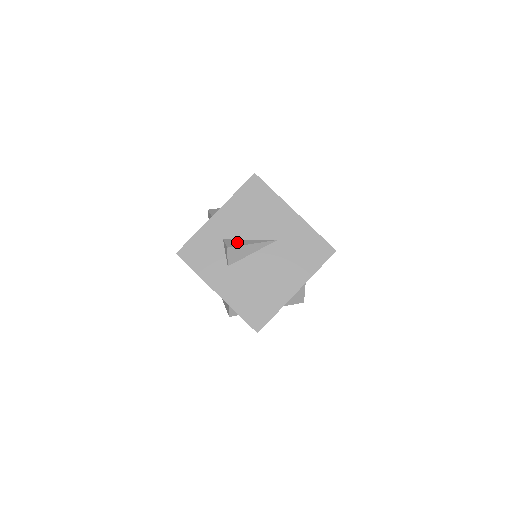
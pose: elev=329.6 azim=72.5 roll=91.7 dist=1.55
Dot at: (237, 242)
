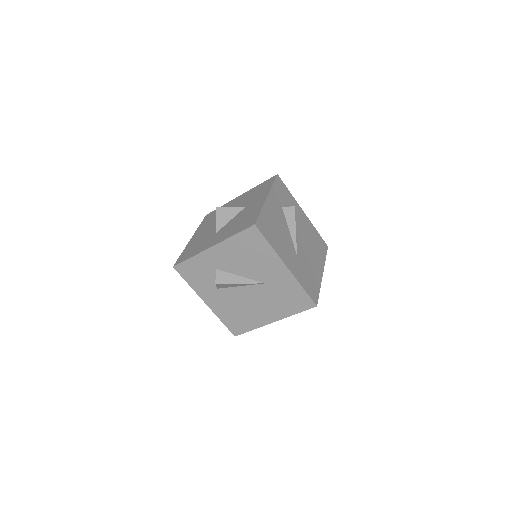
Dot at: (227, 277)
